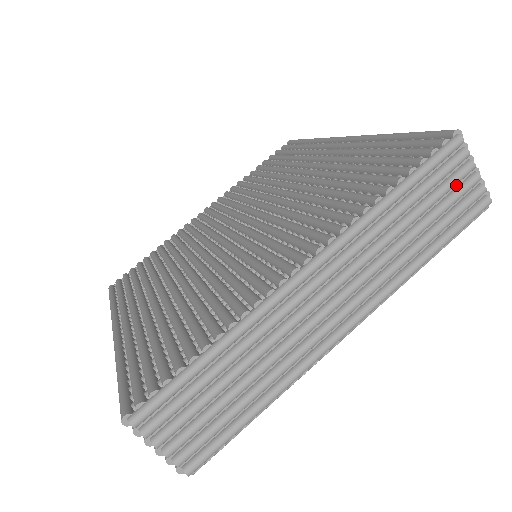
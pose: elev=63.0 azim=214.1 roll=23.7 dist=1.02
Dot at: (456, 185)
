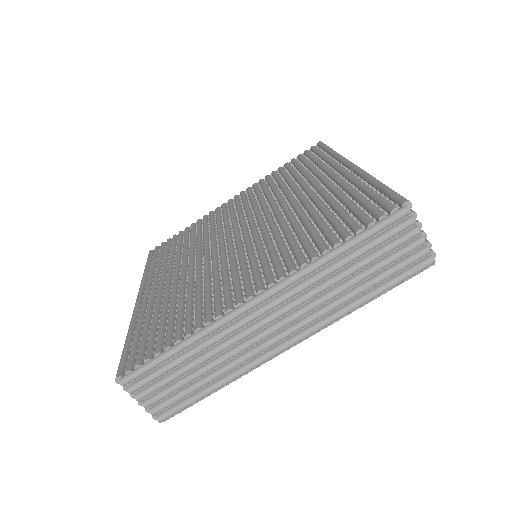
Dot at: (402, 245)
